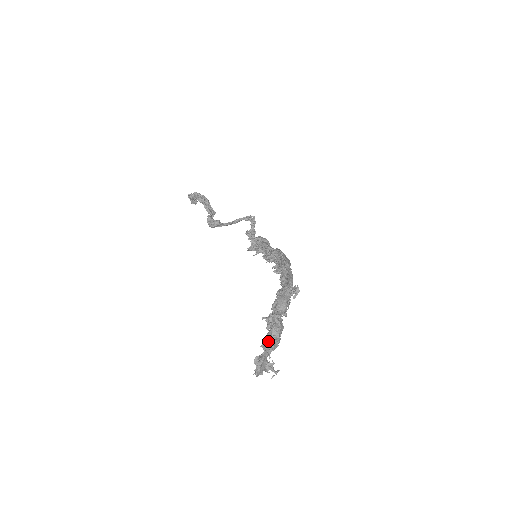
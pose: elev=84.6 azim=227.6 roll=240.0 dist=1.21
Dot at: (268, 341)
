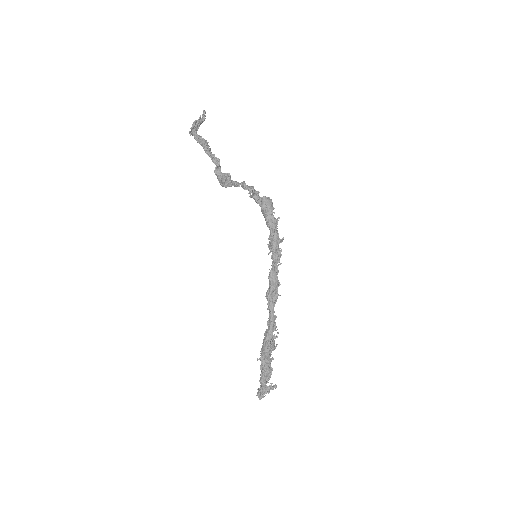
Dot at: (261, 382)
